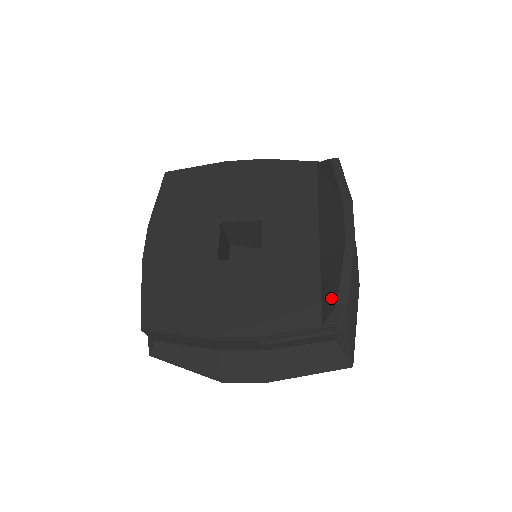
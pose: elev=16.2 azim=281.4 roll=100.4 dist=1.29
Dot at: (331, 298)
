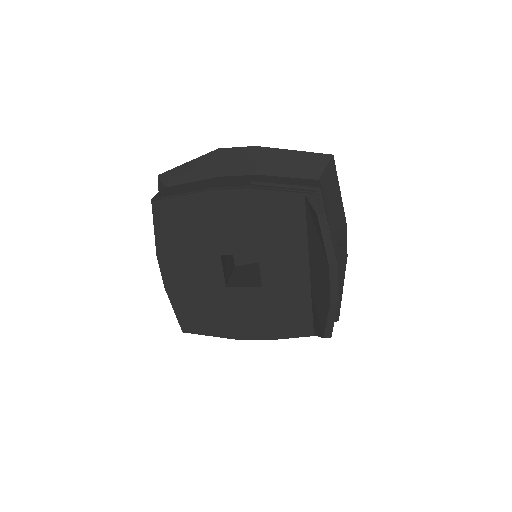
Dot at: (319, 329)
